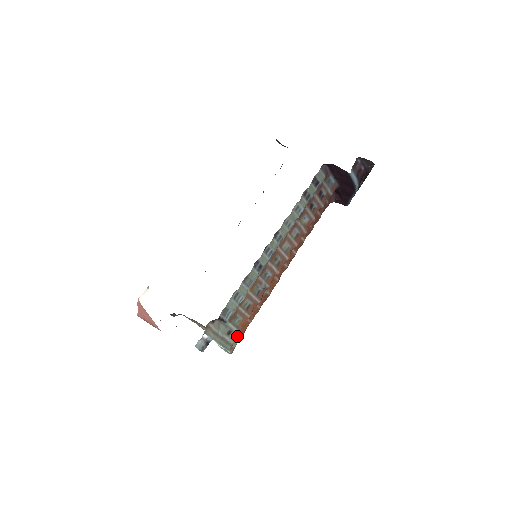
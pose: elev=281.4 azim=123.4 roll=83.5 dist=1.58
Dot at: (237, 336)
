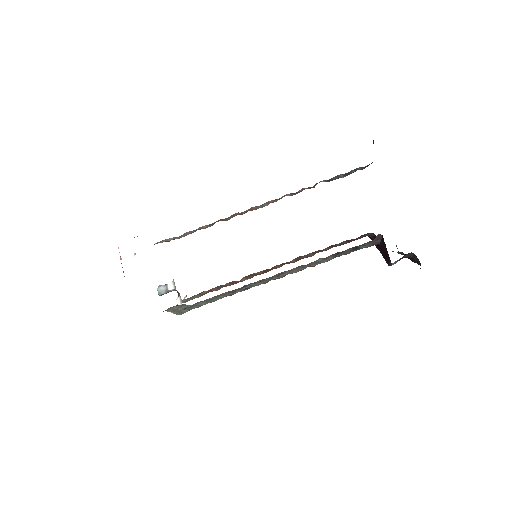
Dot at: (197, 296)
